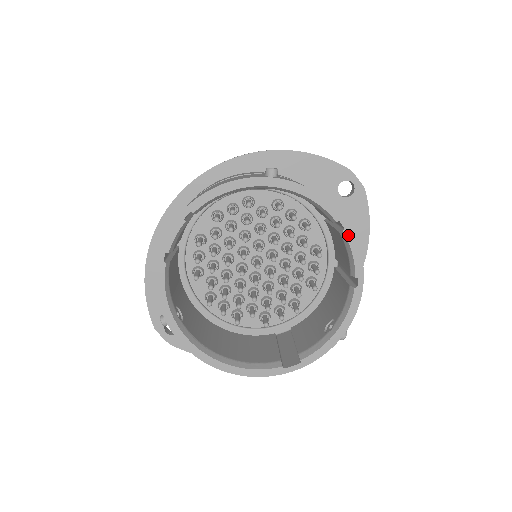
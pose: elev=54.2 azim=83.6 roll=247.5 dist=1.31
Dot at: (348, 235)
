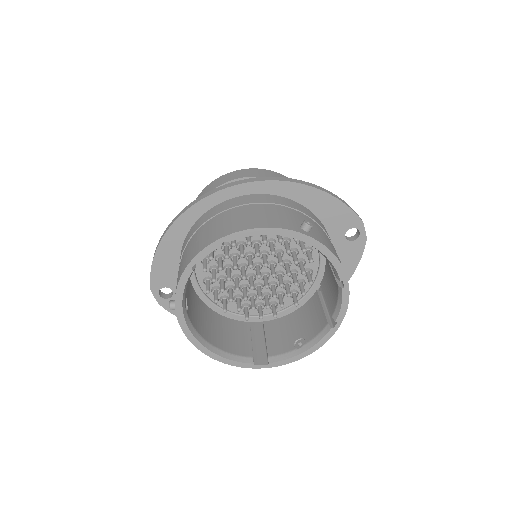
Dot at: (344, 292)
